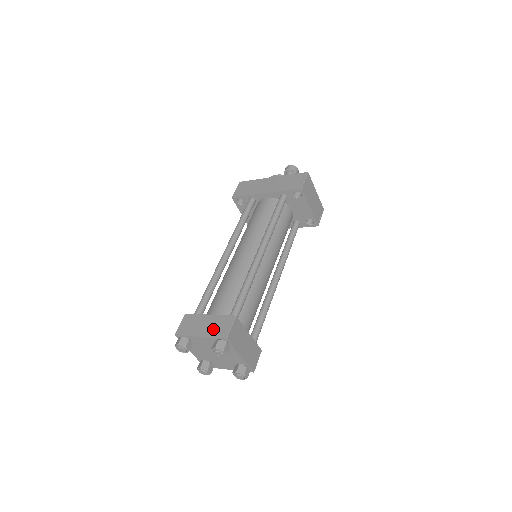
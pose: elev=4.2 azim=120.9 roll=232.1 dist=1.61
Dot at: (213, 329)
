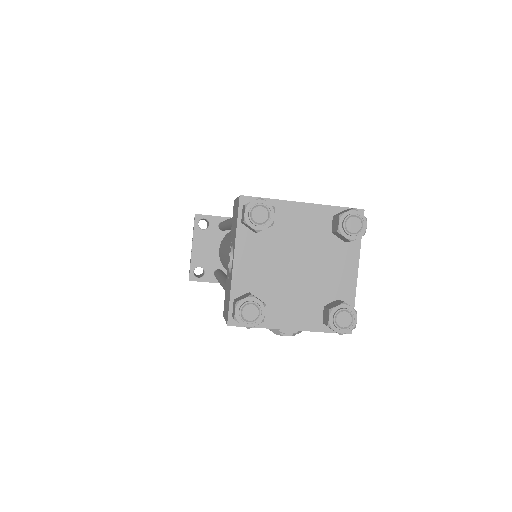
Dot at: occluded
